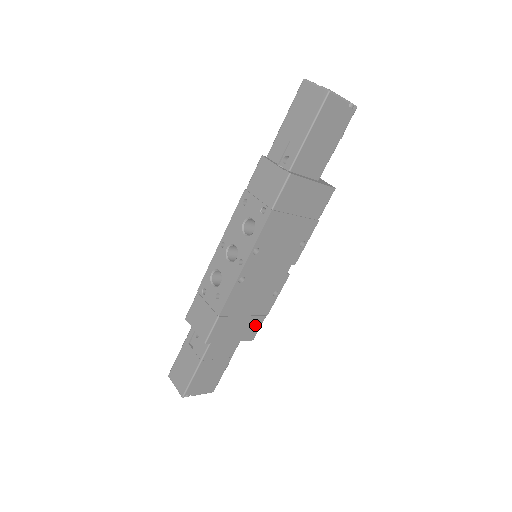
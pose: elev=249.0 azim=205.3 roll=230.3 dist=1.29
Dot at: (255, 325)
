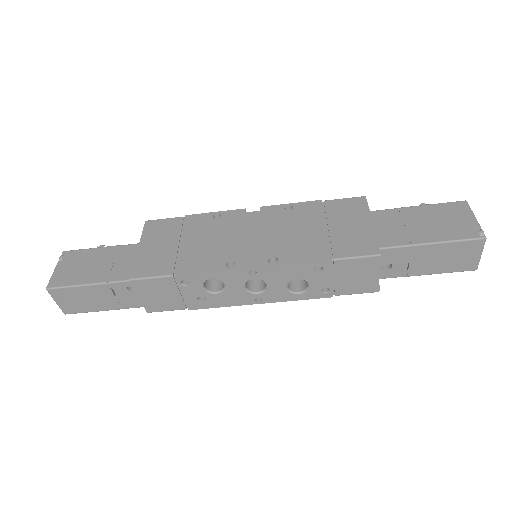
Dot at: occluded
